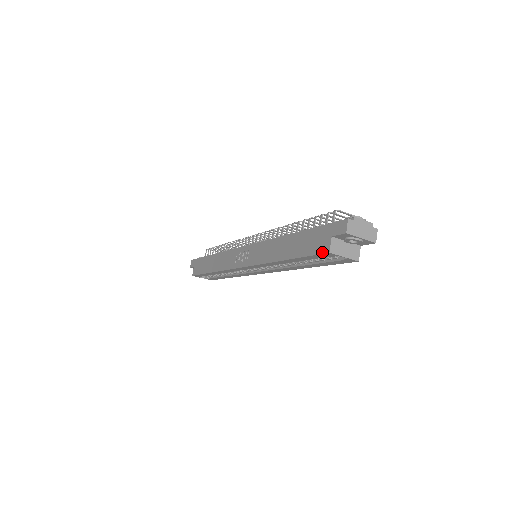
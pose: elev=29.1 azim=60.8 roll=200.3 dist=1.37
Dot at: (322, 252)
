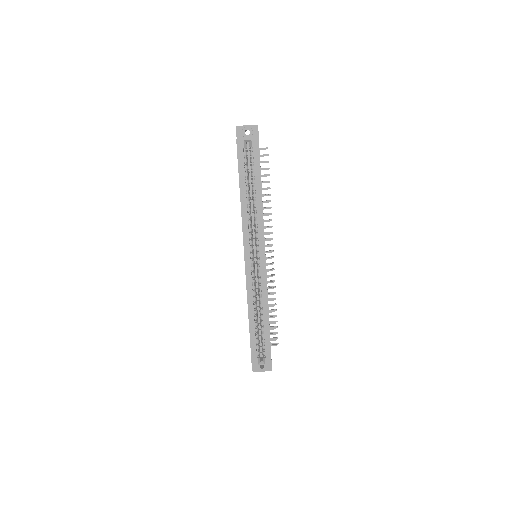
Dot at: occluded
